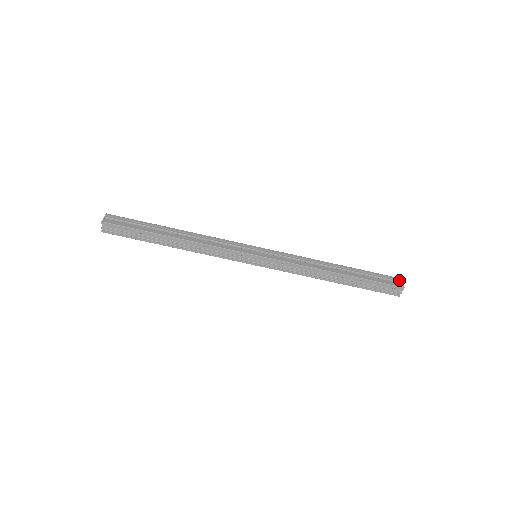
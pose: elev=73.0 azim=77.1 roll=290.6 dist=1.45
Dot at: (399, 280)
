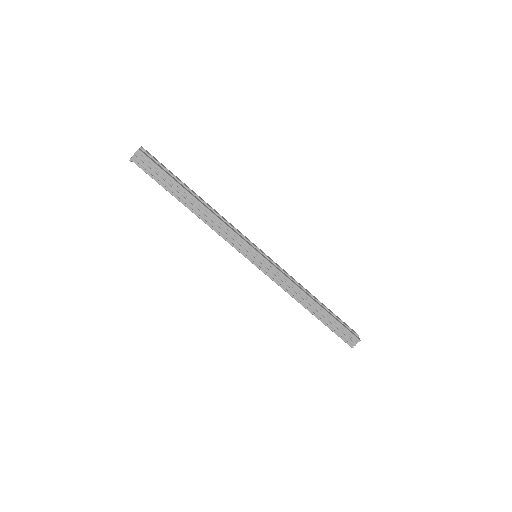
Dot at: (356, 333)
